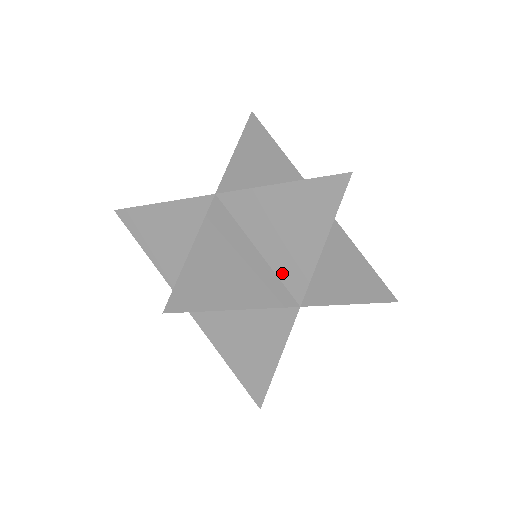
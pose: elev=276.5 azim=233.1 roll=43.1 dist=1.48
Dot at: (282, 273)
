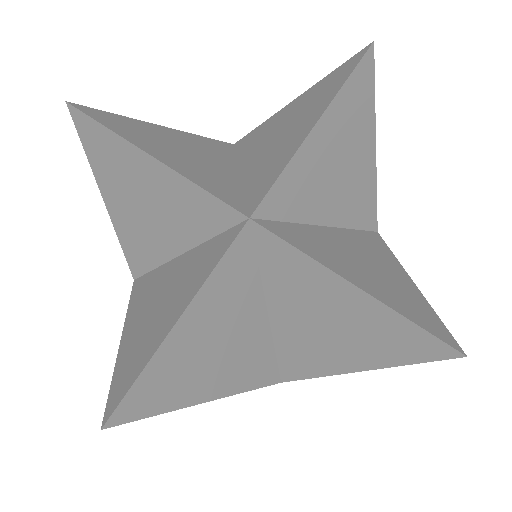
Dot at: (251, 186)
